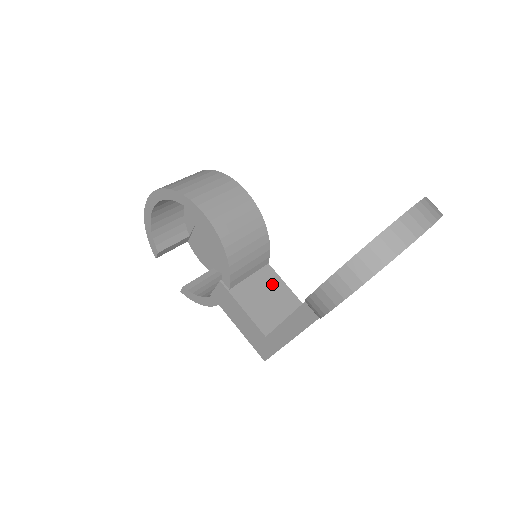
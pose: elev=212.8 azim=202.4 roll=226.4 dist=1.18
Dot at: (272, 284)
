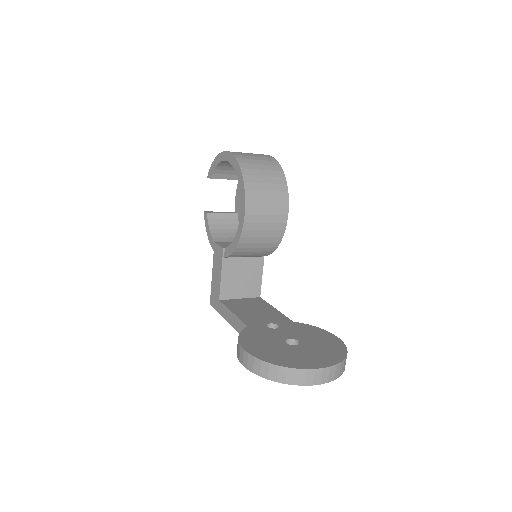
Dot at: (254, 271)
